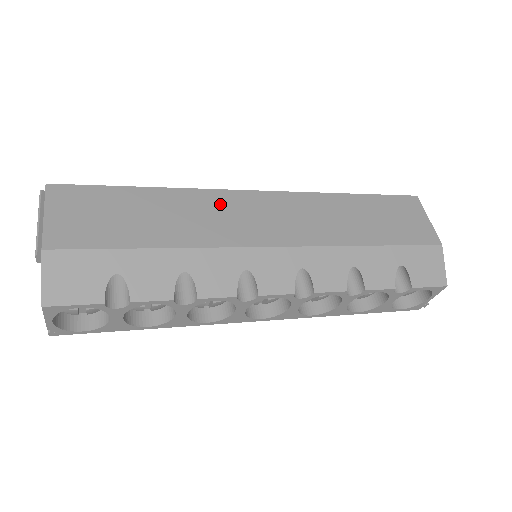
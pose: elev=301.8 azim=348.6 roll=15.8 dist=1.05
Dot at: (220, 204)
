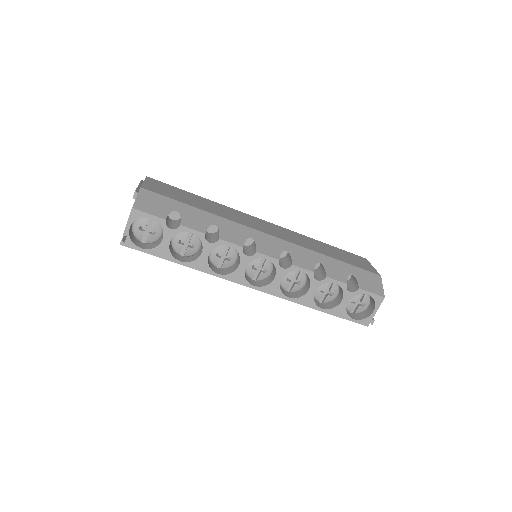
Dot at: (240, 214)
